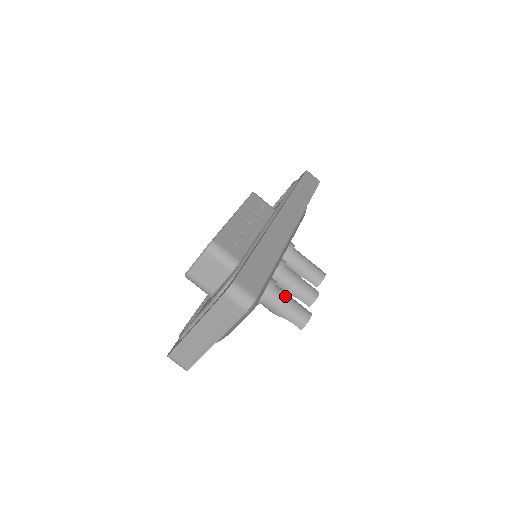
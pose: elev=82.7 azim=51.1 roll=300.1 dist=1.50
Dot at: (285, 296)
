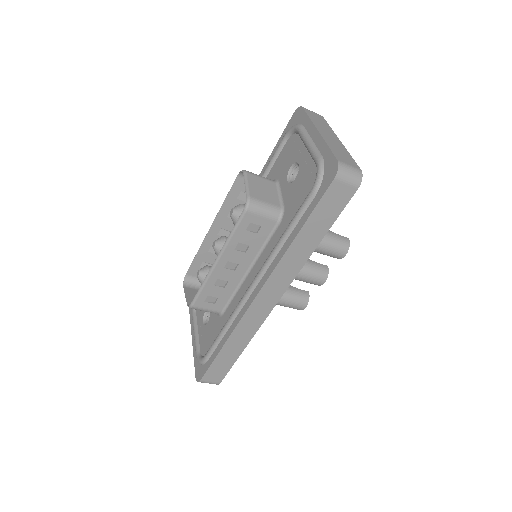
Dot at: (279, 302)
